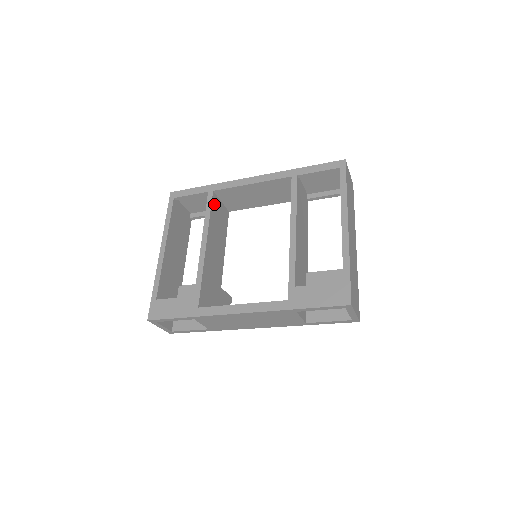
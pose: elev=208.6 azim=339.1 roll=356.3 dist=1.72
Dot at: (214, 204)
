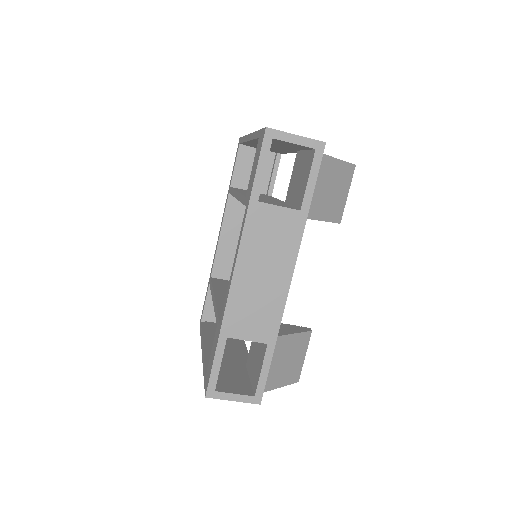
Dot at: (217, 282)
